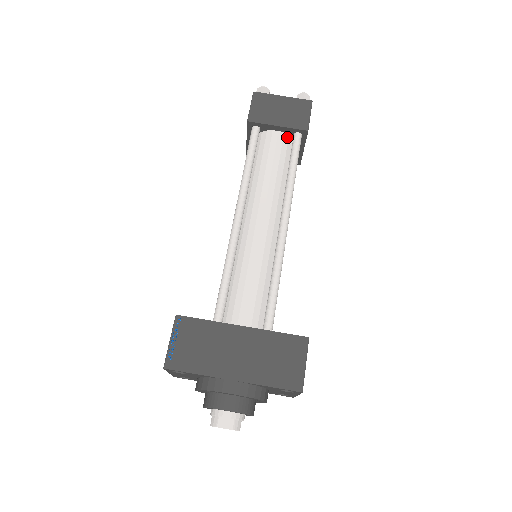
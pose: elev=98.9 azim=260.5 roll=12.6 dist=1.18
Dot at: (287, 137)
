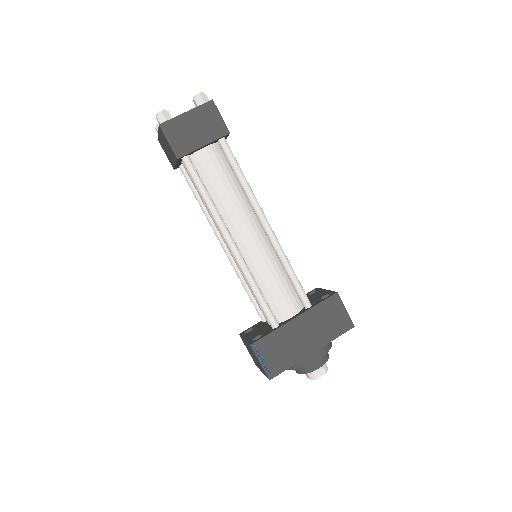
Dot at: (214, 147)
